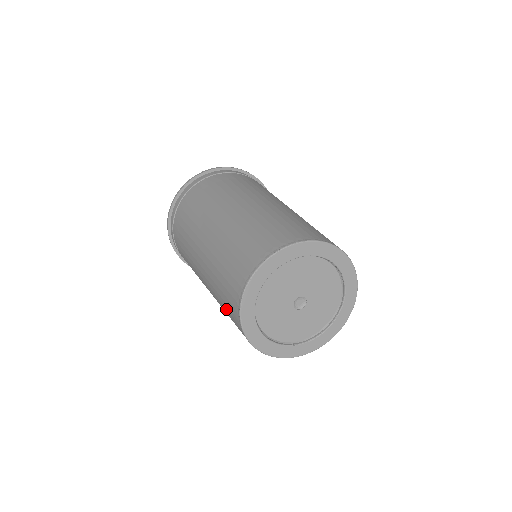
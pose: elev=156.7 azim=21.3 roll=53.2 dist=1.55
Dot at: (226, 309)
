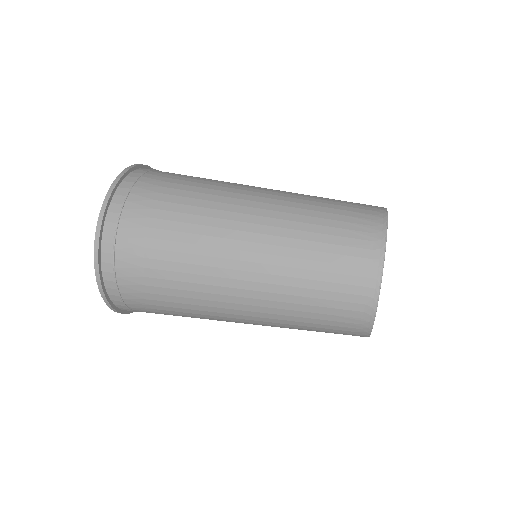
Dot at: (324, 326)
